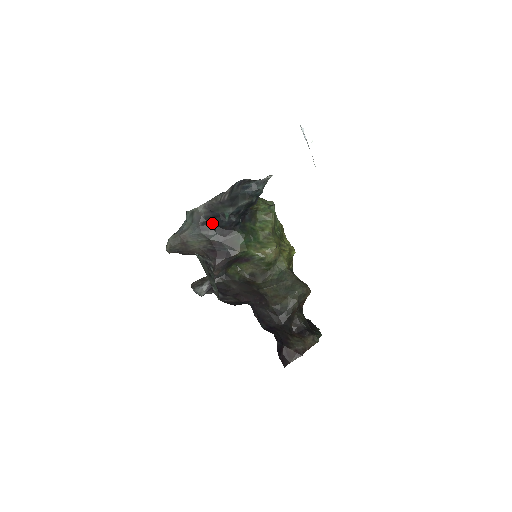
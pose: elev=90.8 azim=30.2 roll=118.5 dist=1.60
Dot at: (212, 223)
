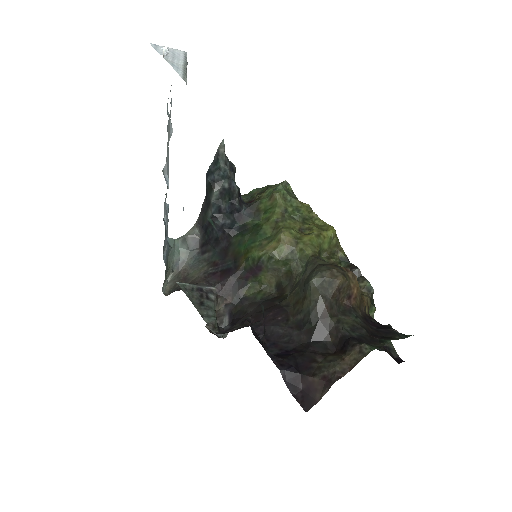
Dot at: (208, 240)
